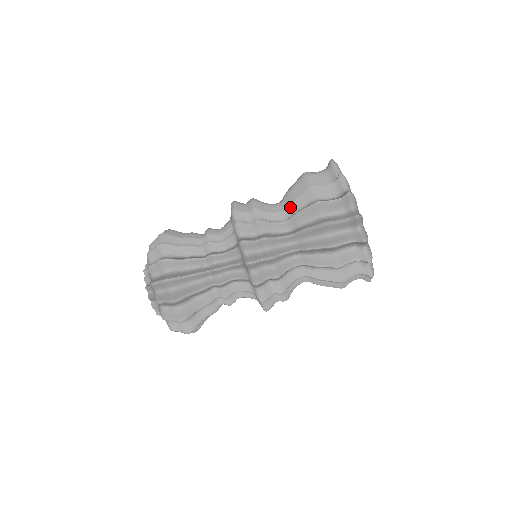
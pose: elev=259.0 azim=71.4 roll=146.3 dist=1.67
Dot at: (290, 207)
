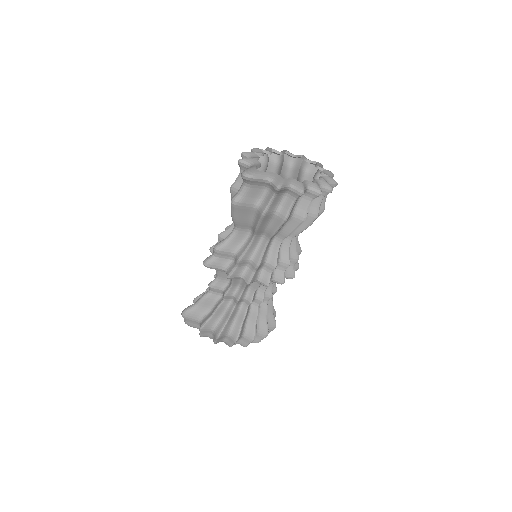
Dot at: (259, 232)
